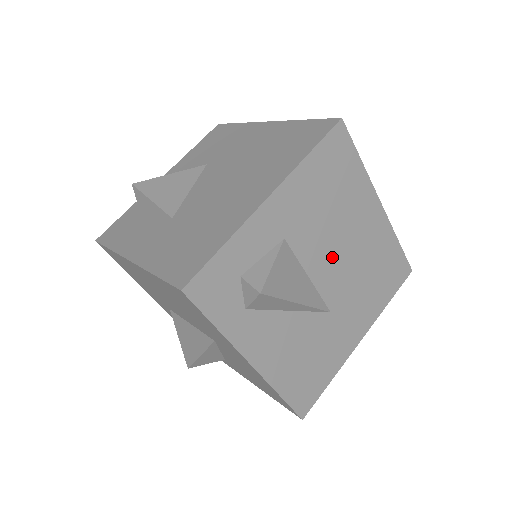
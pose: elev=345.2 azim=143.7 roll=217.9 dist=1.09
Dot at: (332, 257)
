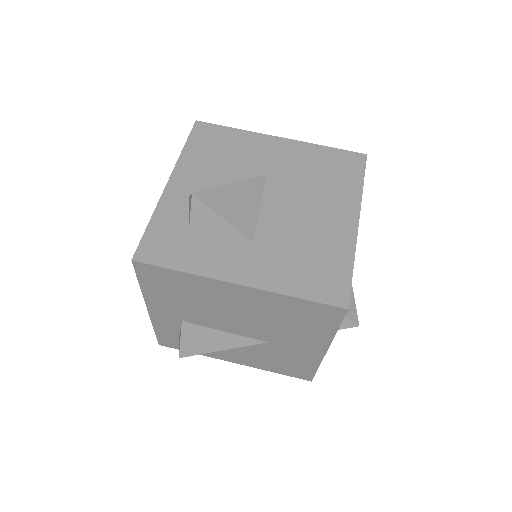
Dot at: (230, 320)
